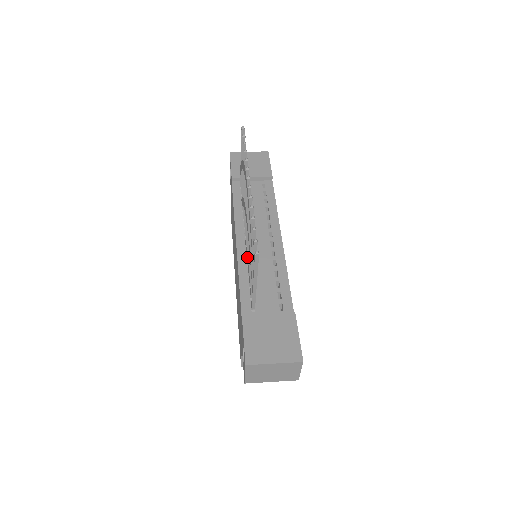
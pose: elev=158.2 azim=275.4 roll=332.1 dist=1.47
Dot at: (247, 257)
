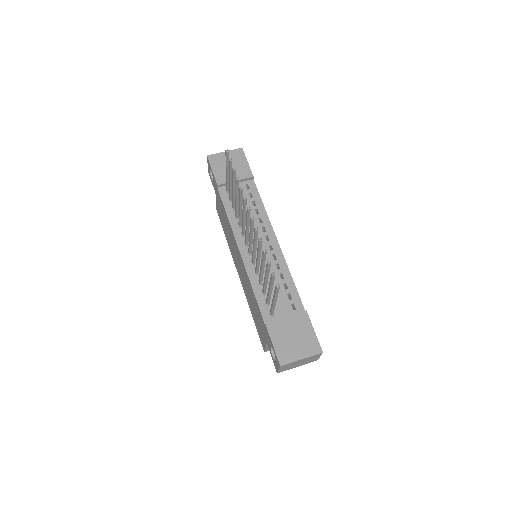
Dot at: (255, 268)
